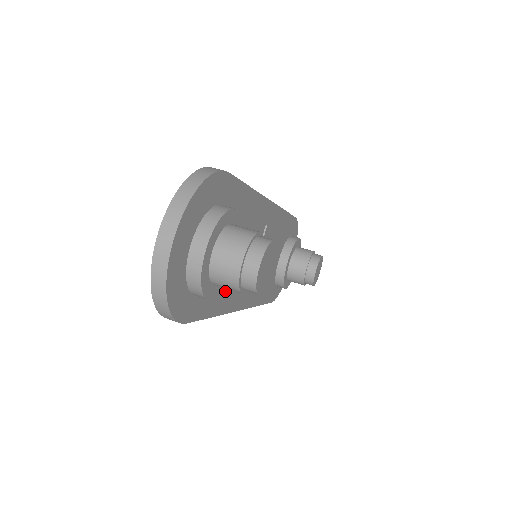
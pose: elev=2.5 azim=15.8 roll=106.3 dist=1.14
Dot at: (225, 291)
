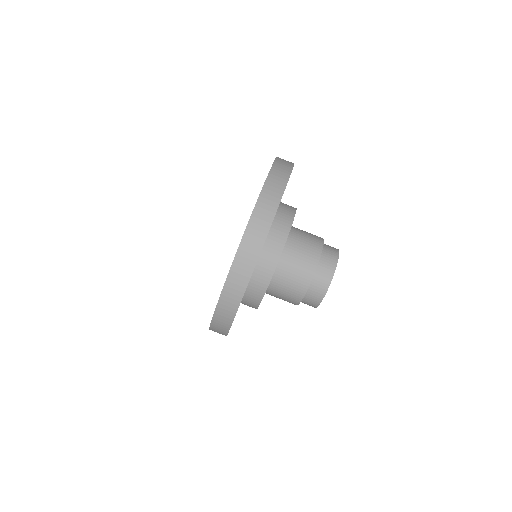
Dot at: occluded
